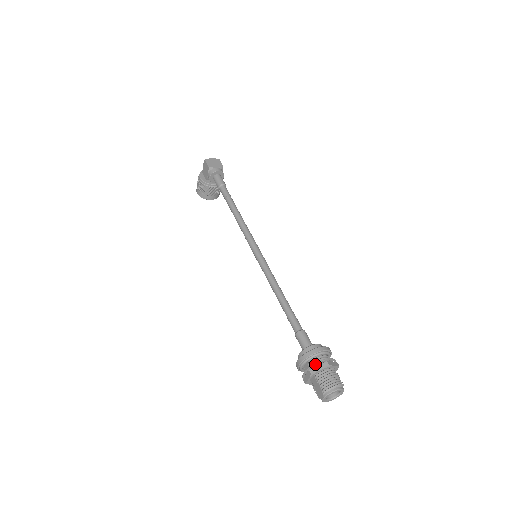
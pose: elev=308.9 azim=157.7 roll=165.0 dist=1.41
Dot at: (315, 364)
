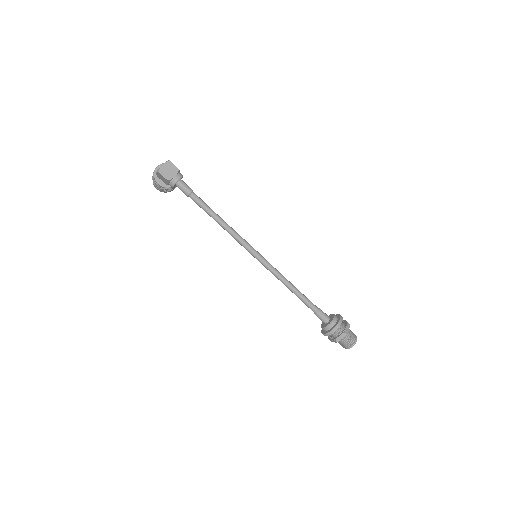
Dot at: (338, 337)
